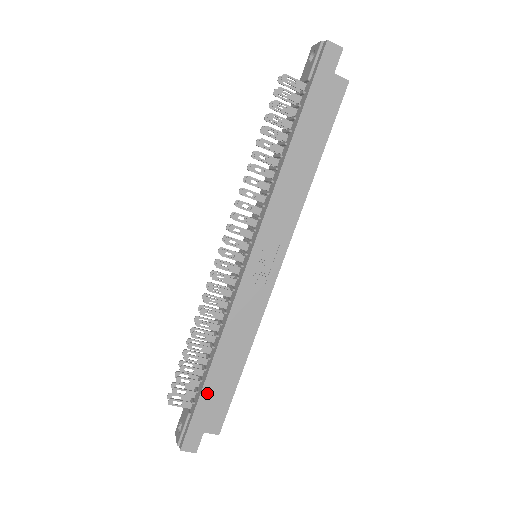
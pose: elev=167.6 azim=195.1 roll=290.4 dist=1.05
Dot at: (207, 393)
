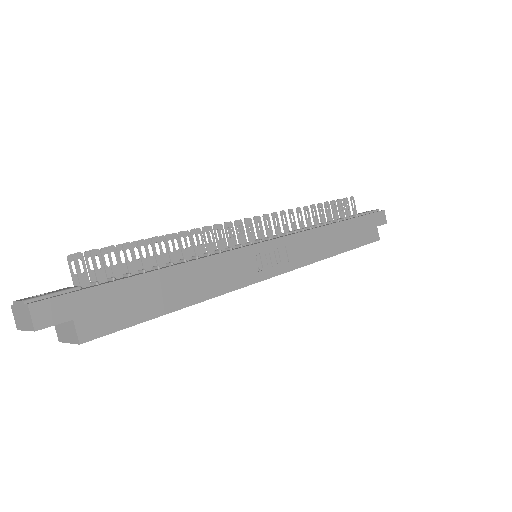
Dot at: (128, 287)
